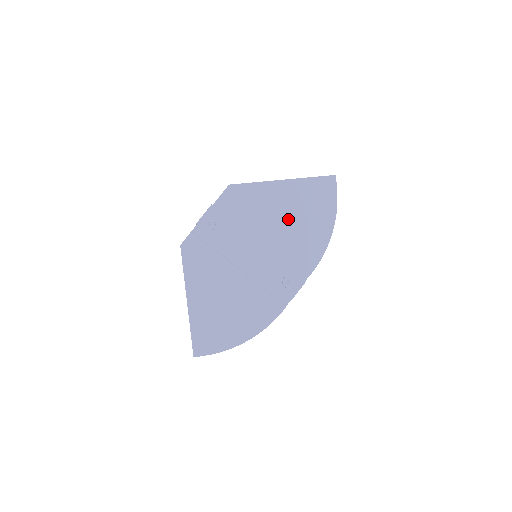
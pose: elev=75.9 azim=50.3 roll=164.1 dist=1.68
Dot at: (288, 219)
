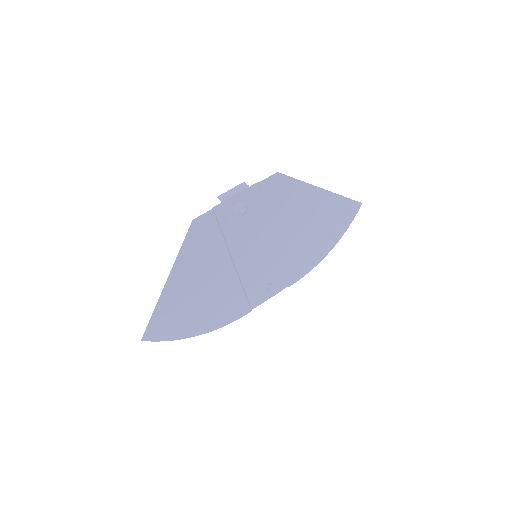
Dot at: (303, 230)
